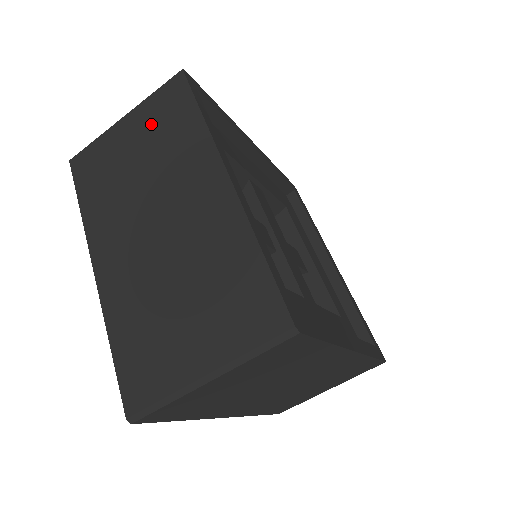
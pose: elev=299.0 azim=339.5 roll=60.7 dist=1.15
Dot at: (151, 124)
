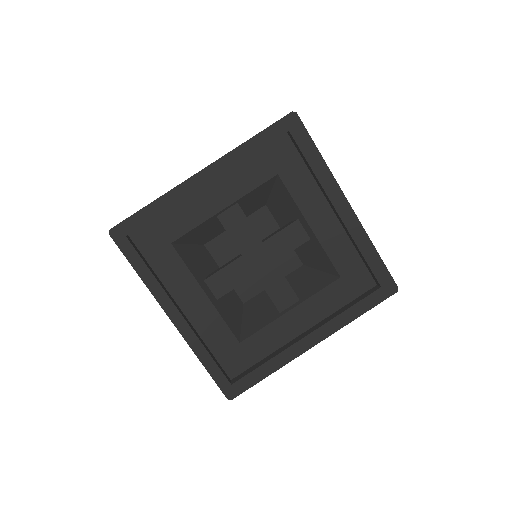
Dot at: occluded
